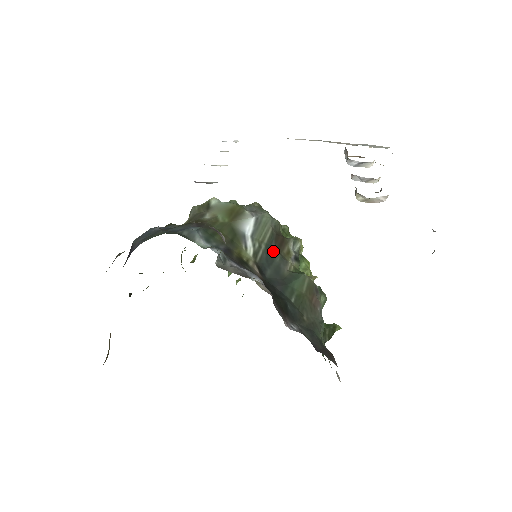
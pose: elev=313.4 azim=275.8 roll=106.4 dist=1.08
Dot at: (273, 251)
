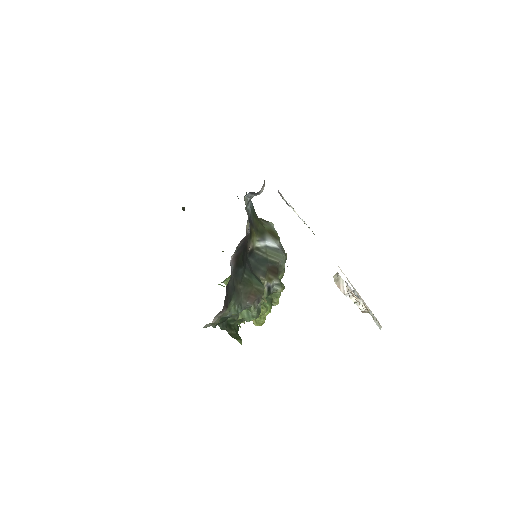
Dot at: (266, 265)
